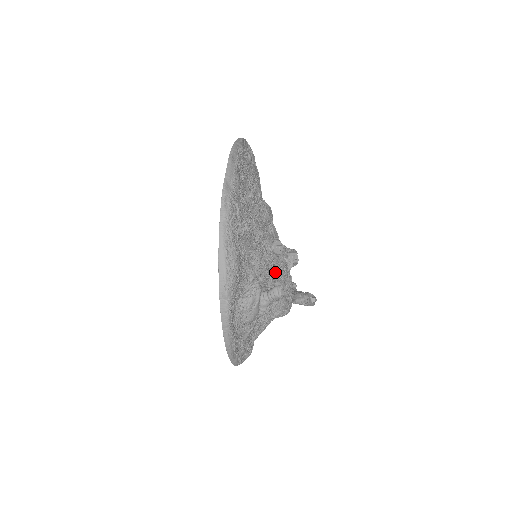
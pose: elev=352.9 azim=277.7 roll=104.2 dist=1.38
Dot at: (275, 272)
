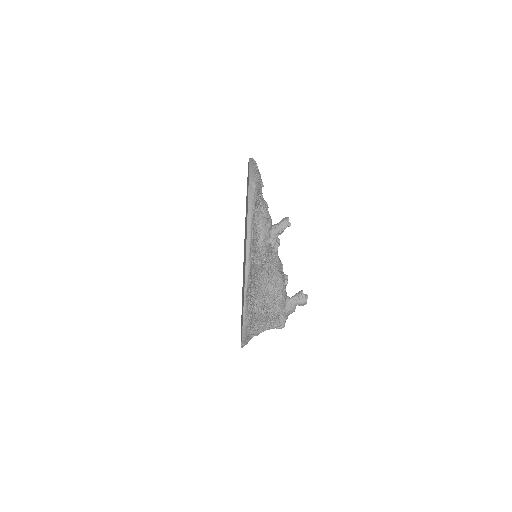
Dot at: occluded
